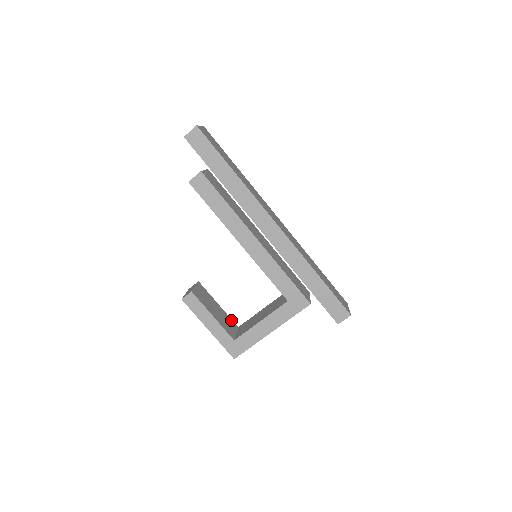
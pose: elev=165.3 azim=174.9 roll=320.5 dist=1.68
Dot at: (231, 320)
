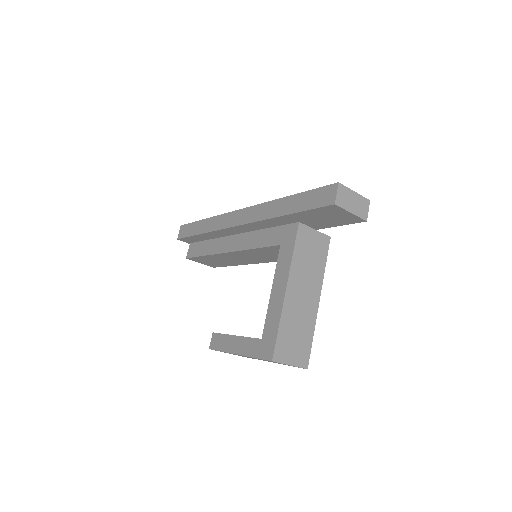
Dot at: occluded
